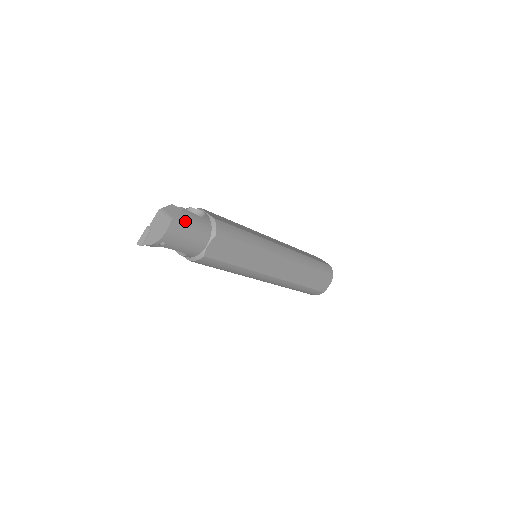
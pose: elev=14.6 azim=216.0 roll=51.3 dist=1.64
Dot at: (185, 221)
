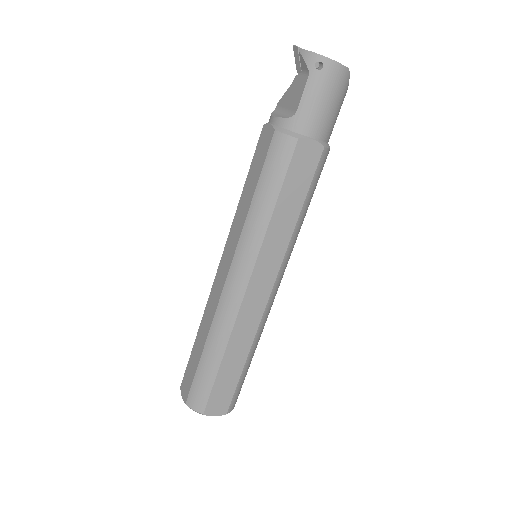
Dot at: (343, 94)
